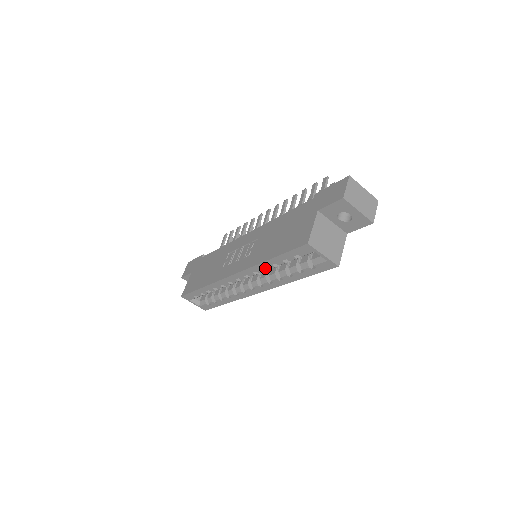
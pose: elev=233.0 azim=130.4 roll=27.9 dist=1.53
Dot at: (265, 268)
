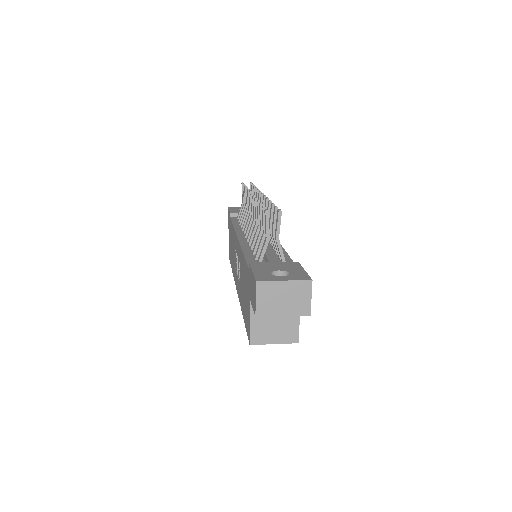
Dot at: occluded
